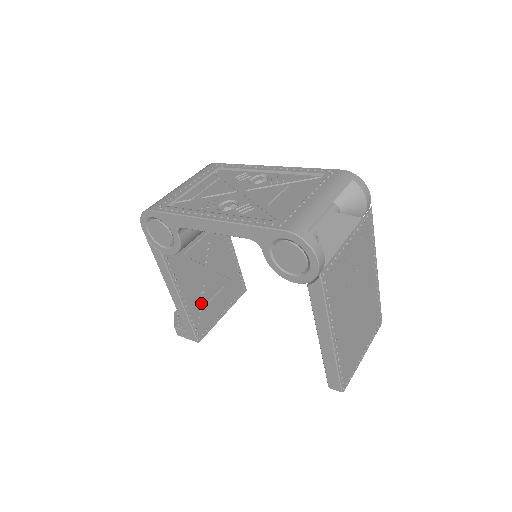
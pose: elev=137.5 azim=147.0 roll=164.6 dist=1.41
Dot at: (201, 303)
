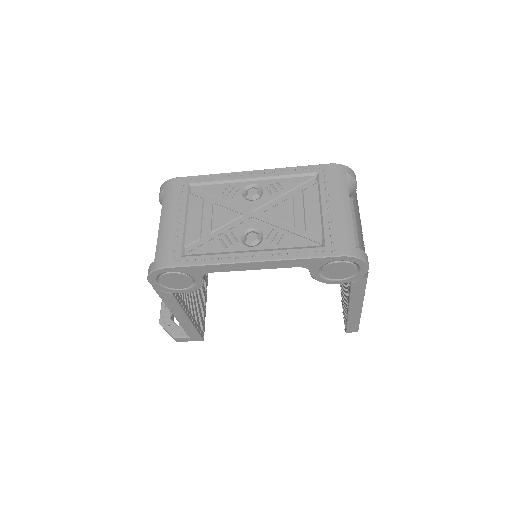
Dot at: (196, 308)
